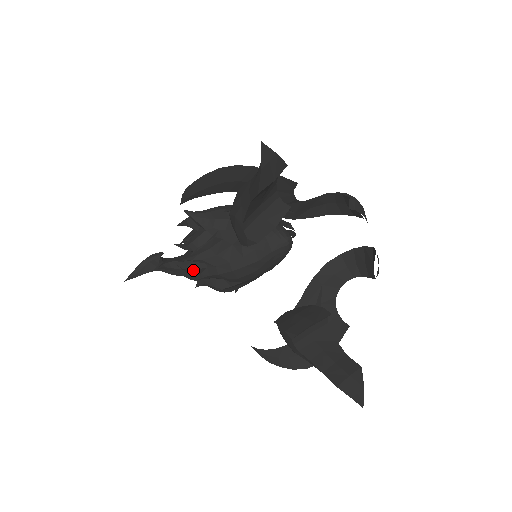
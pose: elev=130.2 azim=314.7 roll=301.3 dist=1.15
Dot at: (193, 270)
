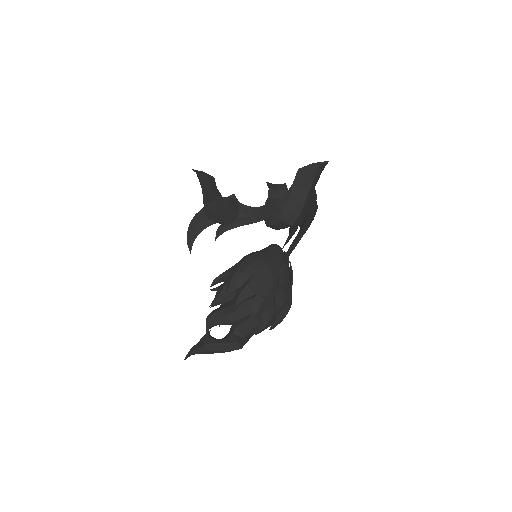
Dot at: (221, 292)
